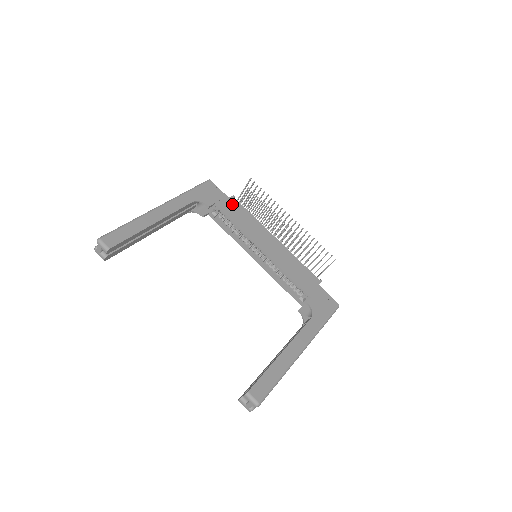
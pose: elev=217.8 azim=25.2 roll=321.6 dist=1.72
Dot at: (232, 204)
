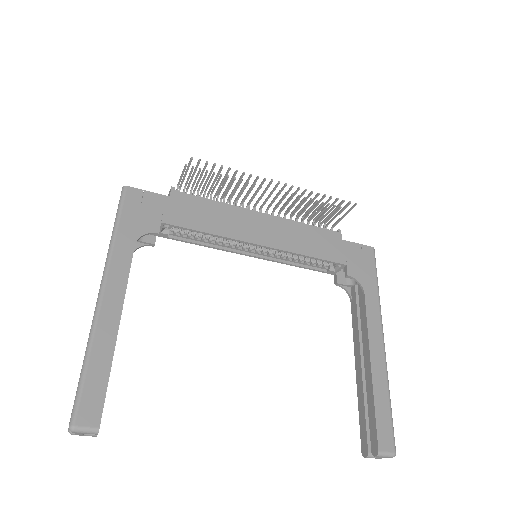
Dot at: (181, 204)
